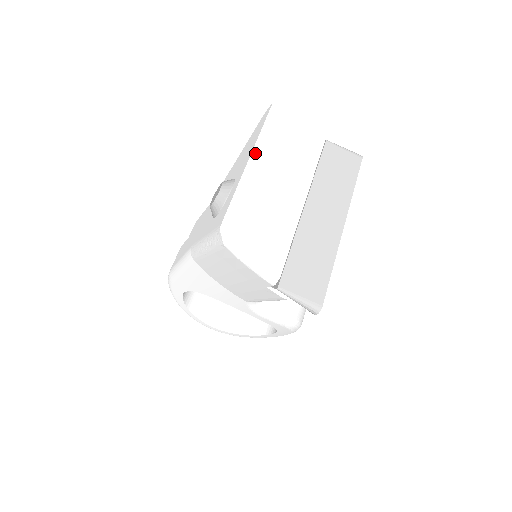
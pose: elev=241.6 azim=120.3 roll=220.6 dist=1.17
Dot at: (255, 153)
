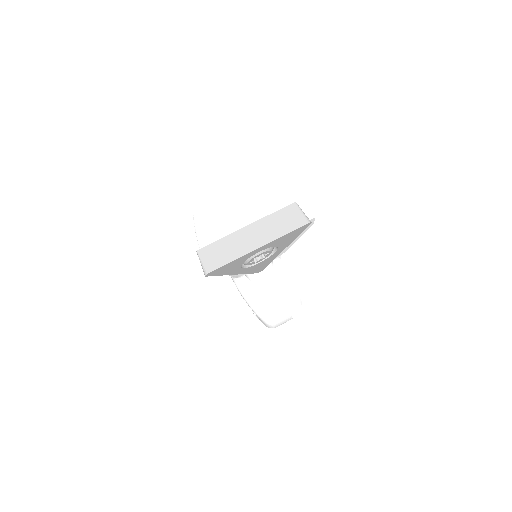
Dot at: (246, 187)
